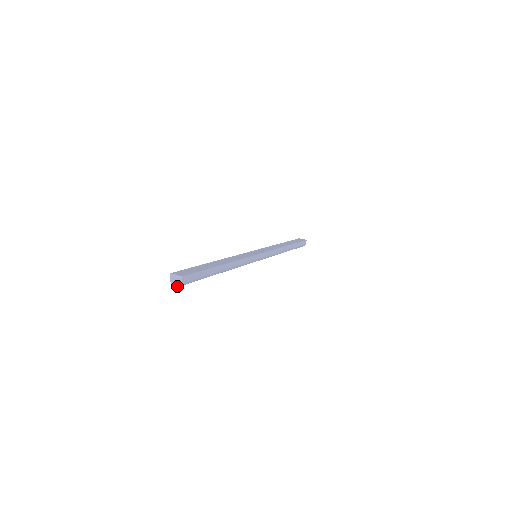
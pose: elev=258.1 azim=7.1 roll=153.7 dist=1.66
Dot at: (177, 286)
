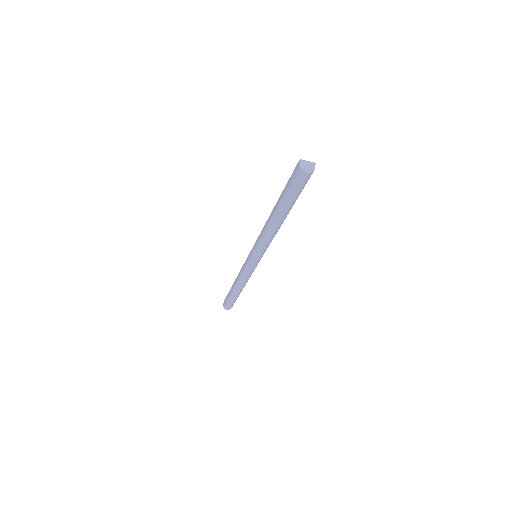
Dot at: (309, 172)
